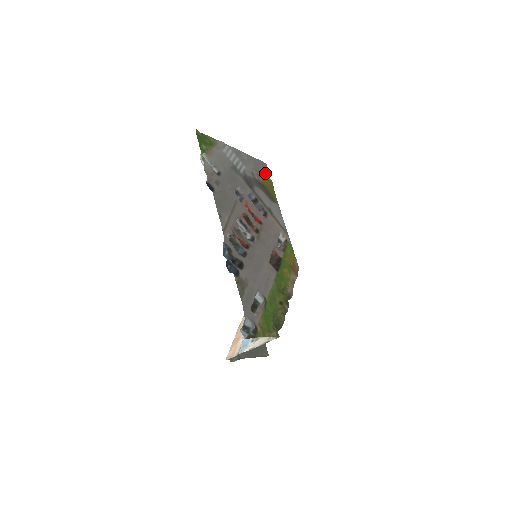
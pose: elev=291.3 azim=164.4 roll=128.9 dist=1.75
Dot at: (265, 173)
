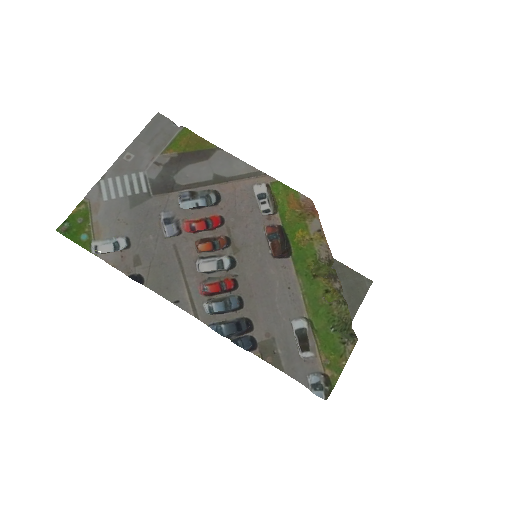
Dot at: (168, 131)
